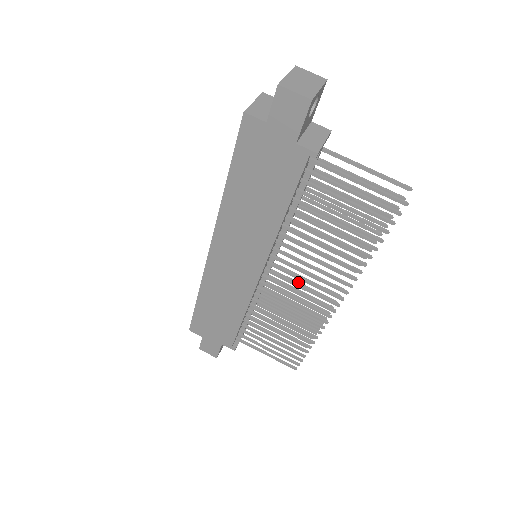
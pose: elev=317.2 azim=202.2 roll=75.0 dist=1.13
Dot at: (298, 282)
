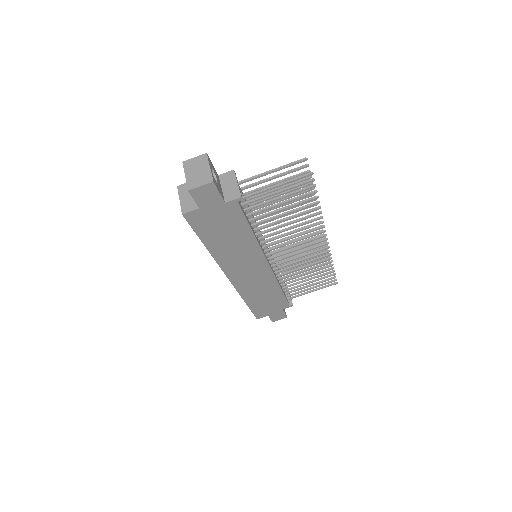
Dot at: (292, 244)
